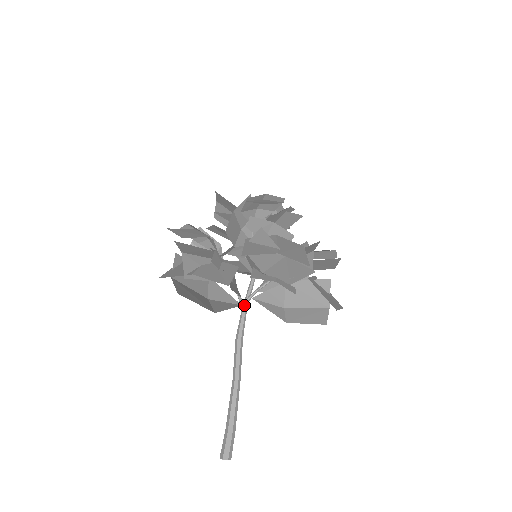
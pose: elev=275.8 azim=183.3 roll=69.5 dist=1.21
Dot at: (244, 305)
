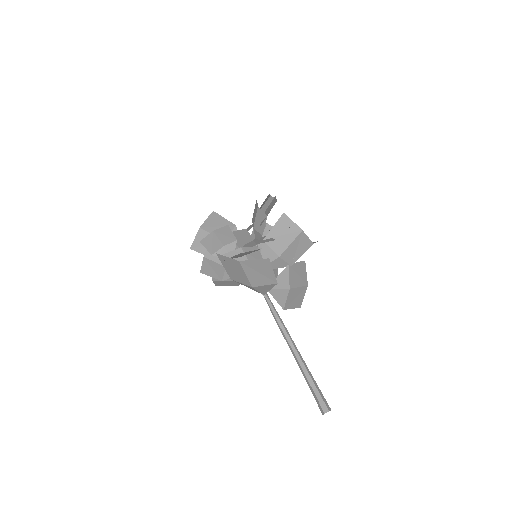
Dot at: (266, 294)
